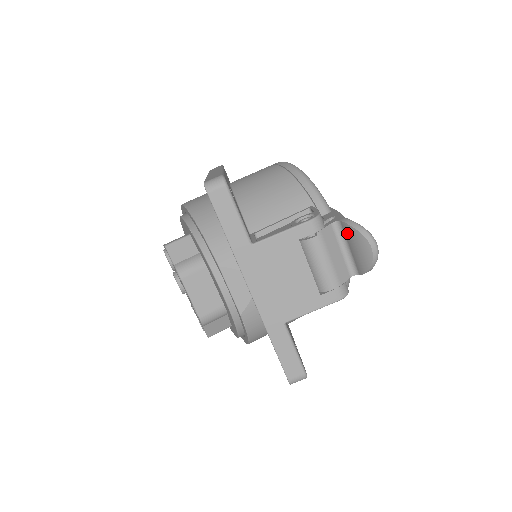
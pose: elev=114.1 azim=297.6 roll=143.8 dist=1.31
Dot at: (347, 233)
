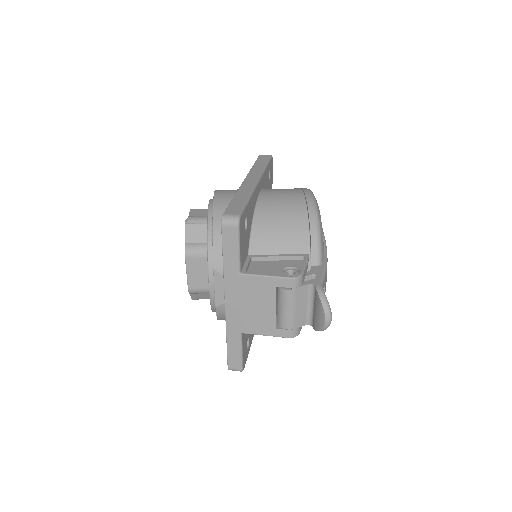
Dot at: (316, 298)
